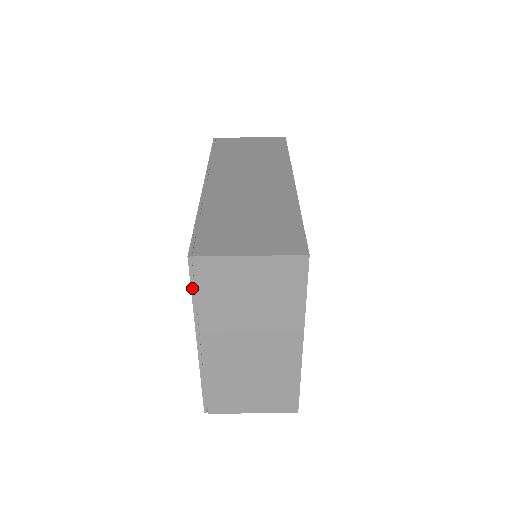
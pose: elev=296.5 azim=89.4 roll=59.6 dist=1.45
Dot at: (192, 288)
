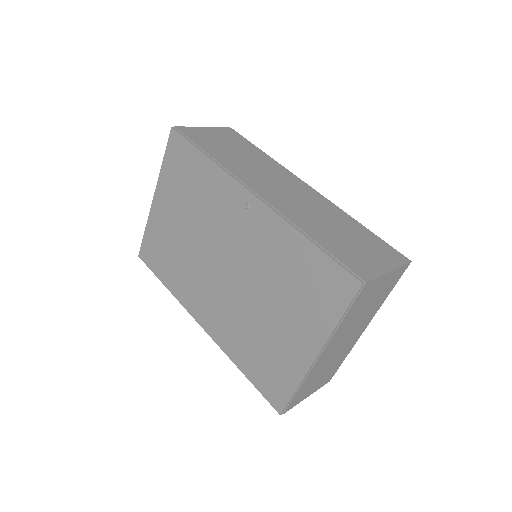
Dot at: (347, 310)
